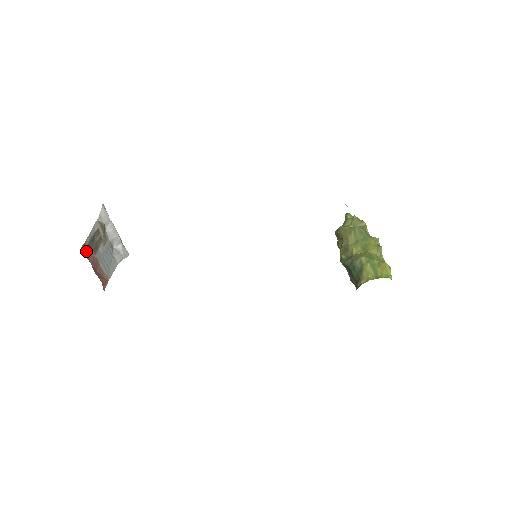
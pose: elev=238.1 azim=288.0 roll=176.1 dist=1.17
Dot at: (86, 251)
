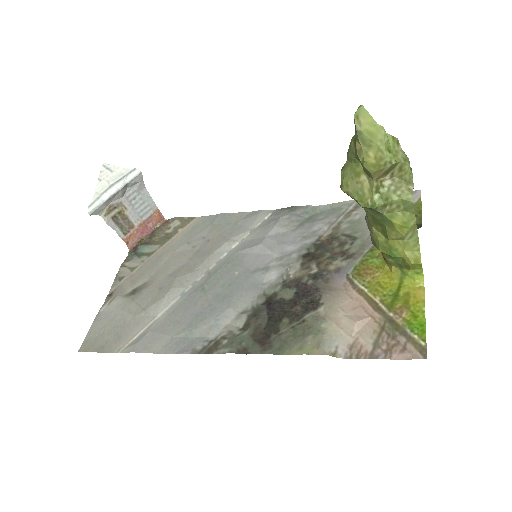
Dot at: (131, 241)
